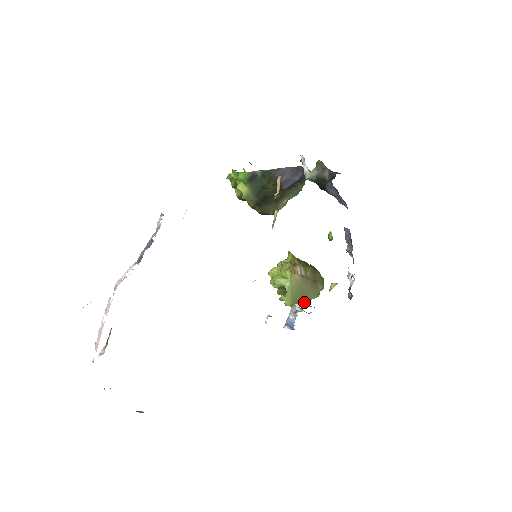
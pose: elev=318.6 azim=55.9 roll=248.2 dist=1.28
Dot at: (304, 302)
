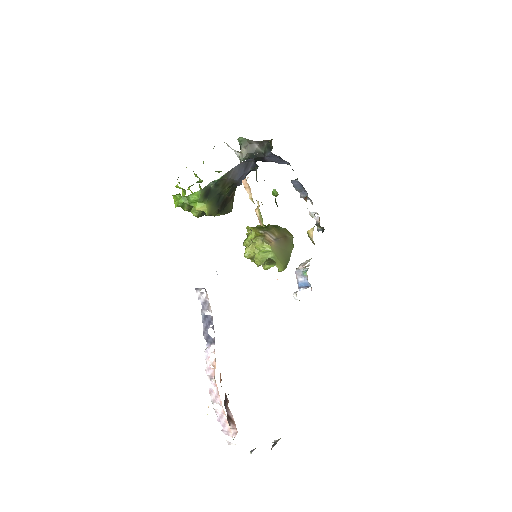
Dot at: (289, 258)
